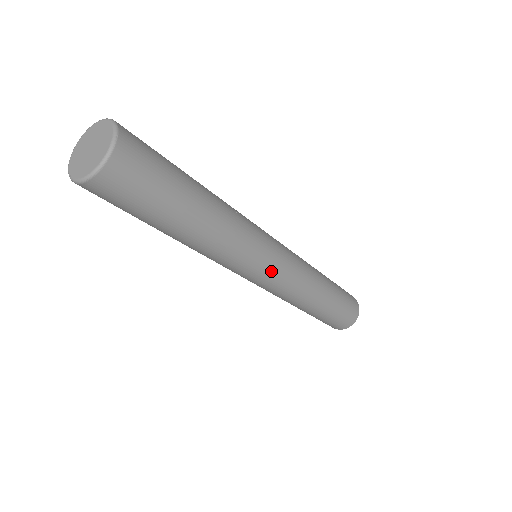
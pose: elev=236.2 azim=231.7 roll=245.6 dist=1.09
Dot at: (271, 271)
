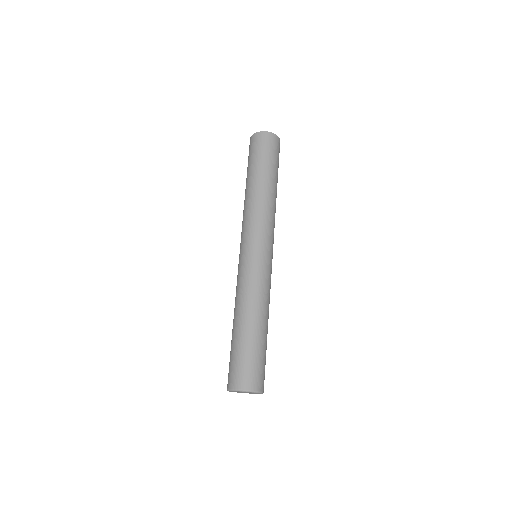
Dot at: occluded
